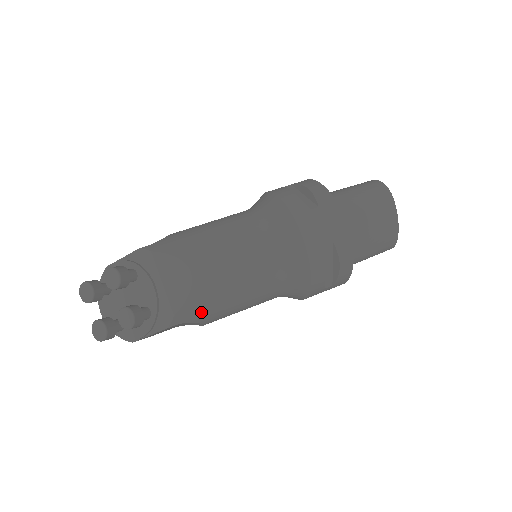
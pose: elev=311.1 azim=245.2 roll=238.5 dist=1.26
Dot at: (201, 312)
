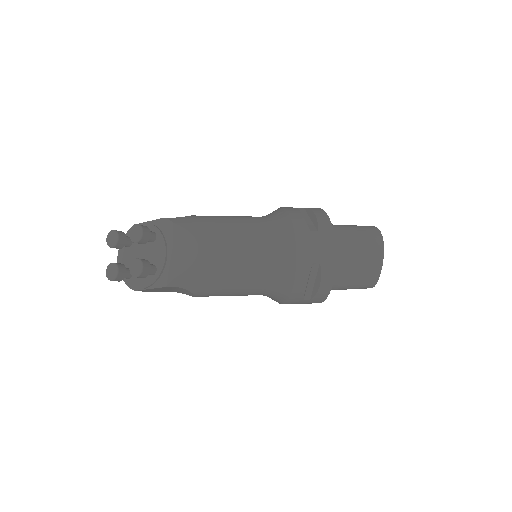
Dot at: (196, 283)
